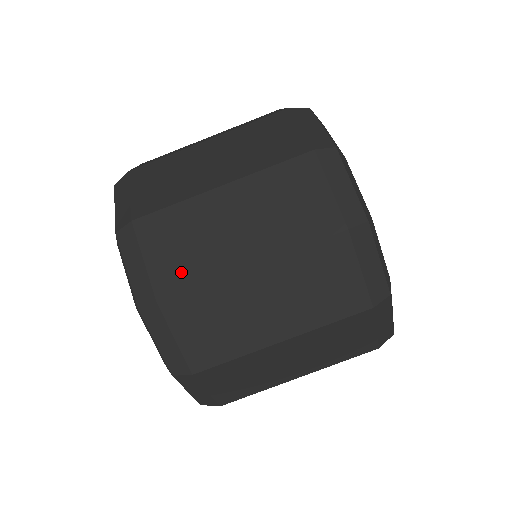
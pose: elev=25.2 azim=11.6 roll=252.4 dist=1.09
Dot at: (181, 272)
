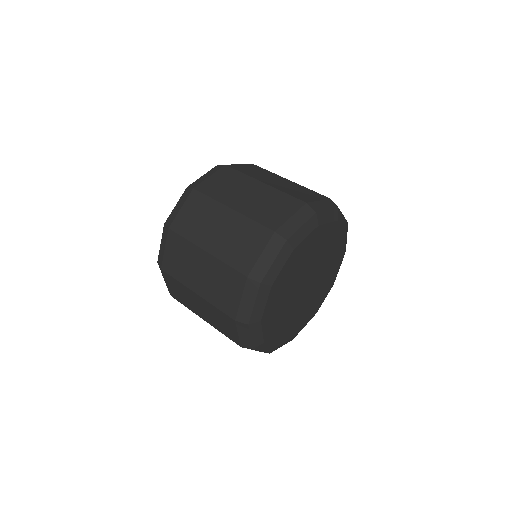
Dot at: (244, 170)
